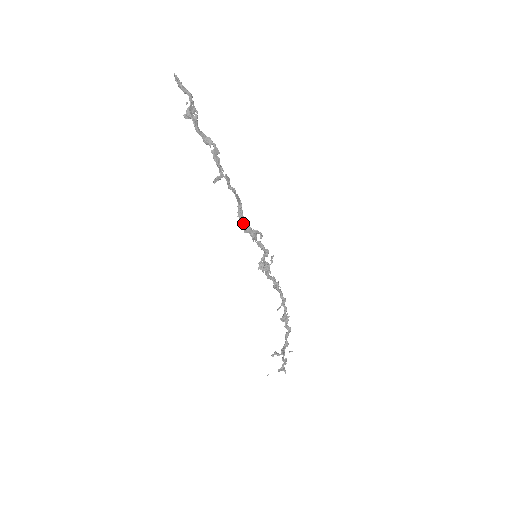
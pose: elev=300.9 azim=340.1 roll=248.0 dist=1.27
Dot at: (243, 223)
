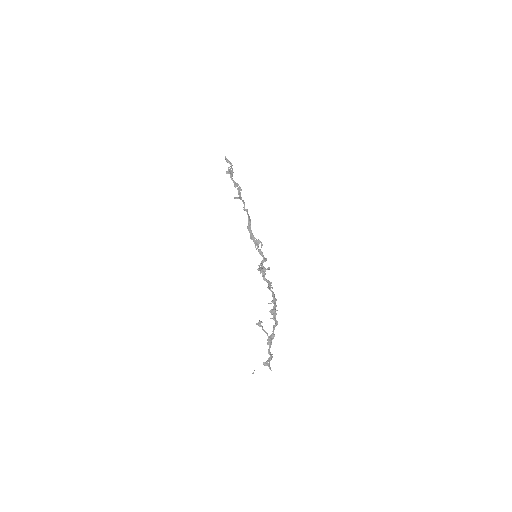
Dot at: (250, 233)
